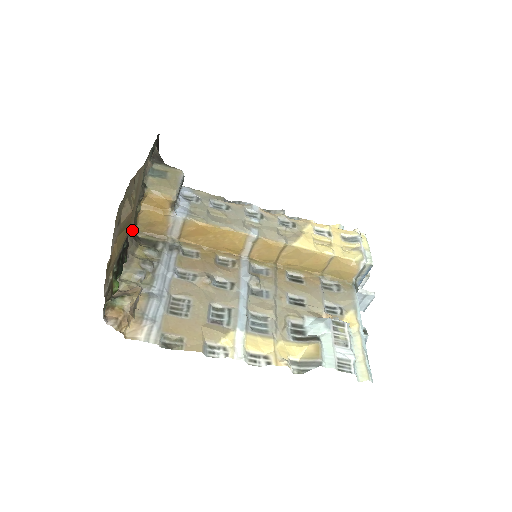
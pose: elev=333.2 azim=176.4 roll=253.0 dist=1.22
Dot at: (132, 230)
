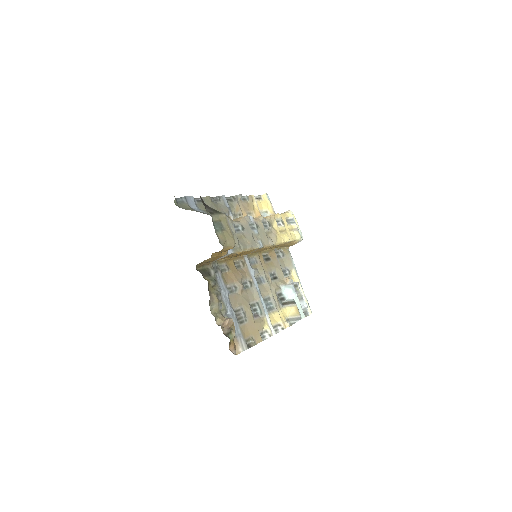
Dot at: occluded
